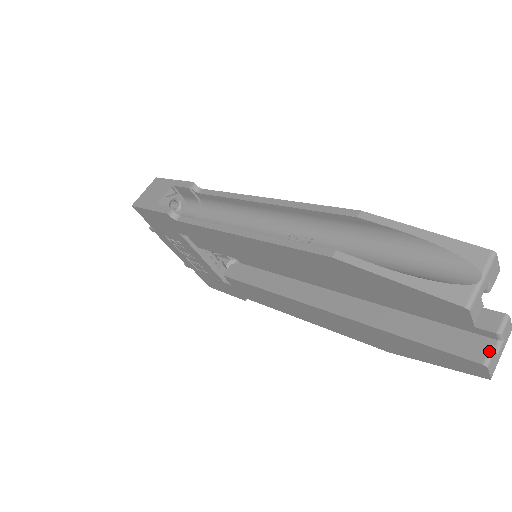
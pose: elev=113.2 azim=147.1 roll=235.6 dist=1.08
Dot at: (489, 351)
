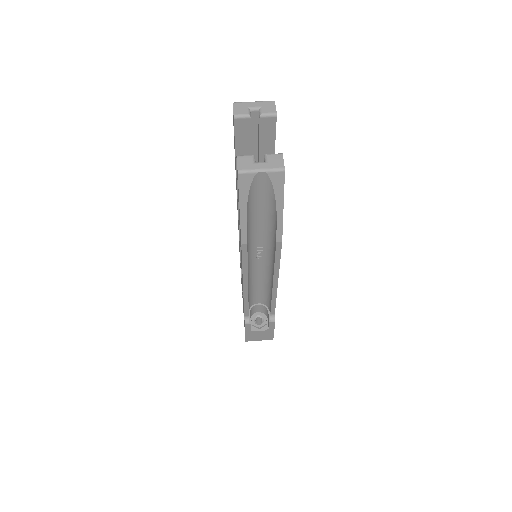
Dot at: (248, 155)
